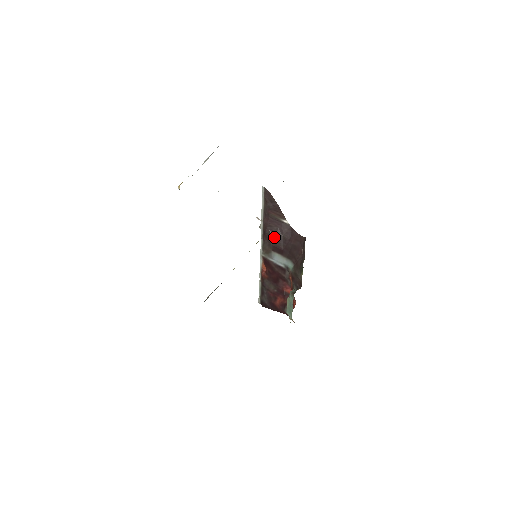
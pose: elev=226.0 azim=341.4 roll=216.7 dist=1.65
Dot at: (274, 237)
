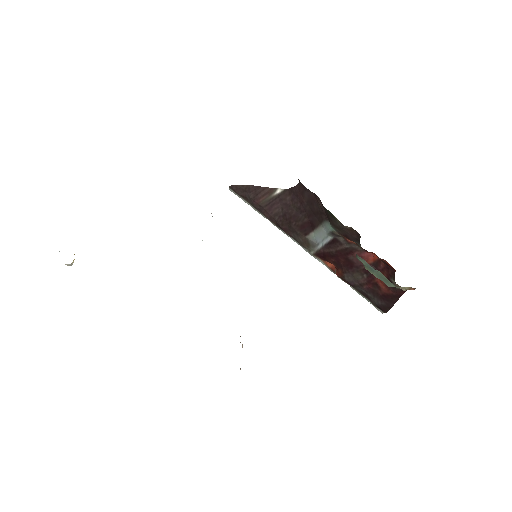
Dot at: (289, 220)
